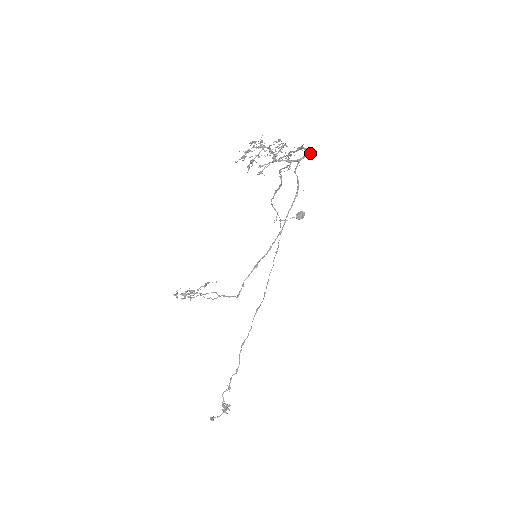
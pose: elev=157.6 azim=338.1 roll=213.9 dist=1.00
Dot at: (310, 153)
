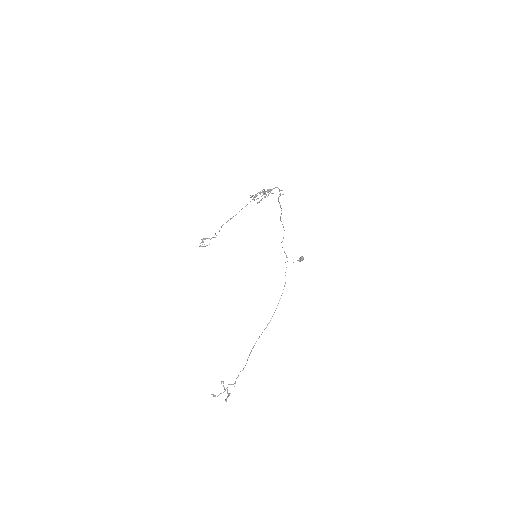
Dot at: occluded
